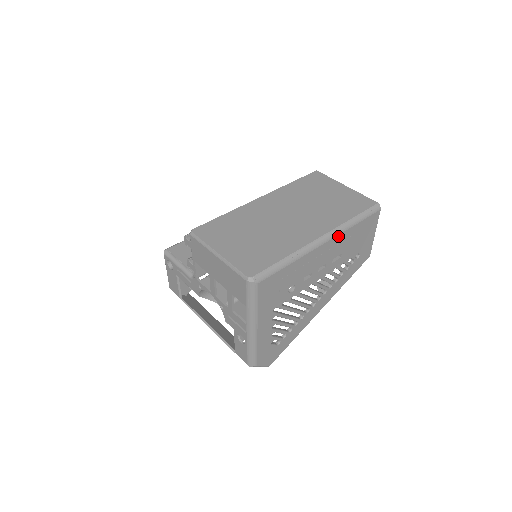
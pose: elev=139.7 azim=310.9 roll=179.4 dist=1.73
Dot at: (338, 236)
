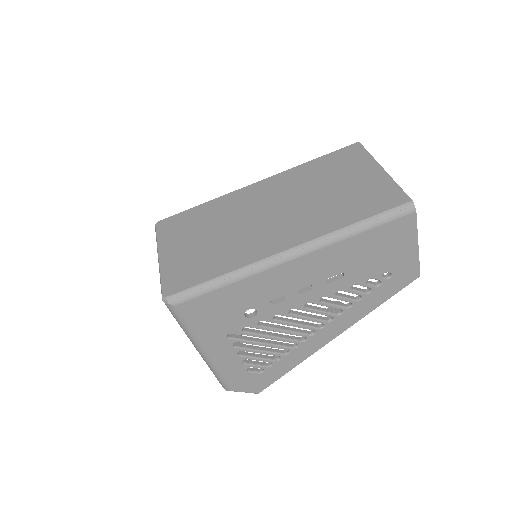
Dot at: (322, 250)
